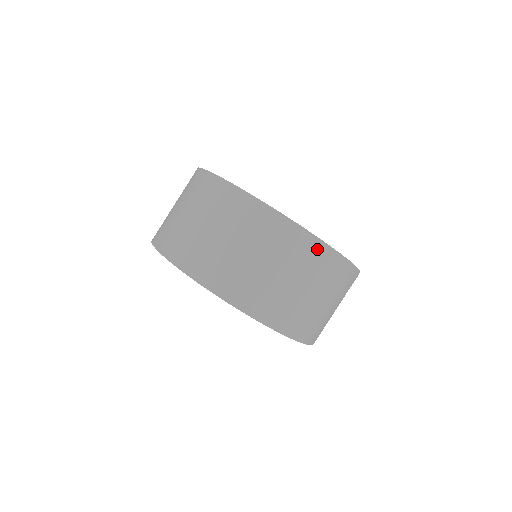
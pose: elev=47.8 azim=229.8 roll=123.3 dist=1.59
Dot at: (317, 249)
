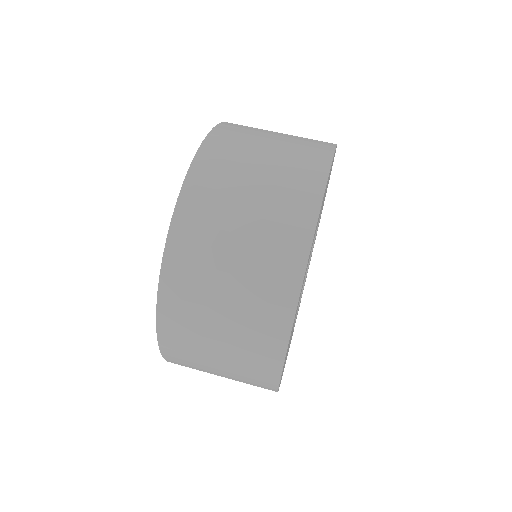
Dot at: (270, 364)
